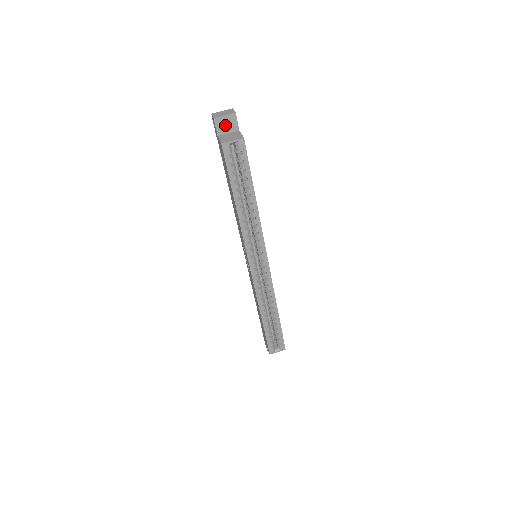
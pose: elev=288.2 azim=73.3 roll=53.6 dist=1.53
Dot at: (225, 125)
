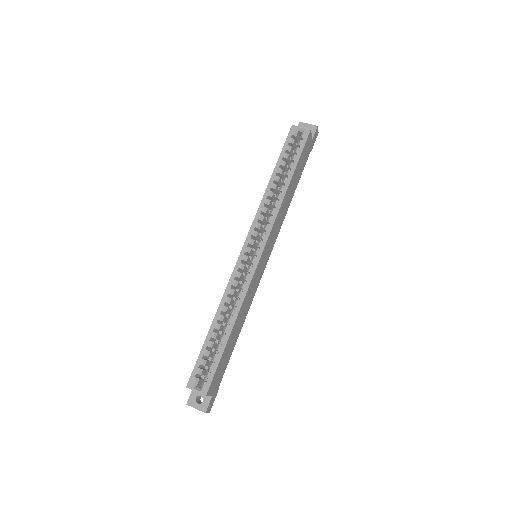
Dot at: occluded
